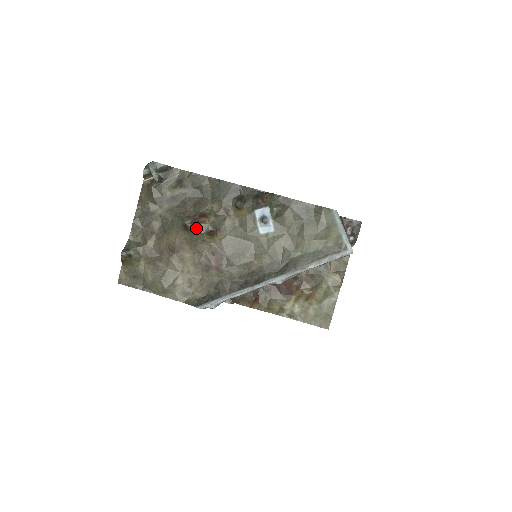
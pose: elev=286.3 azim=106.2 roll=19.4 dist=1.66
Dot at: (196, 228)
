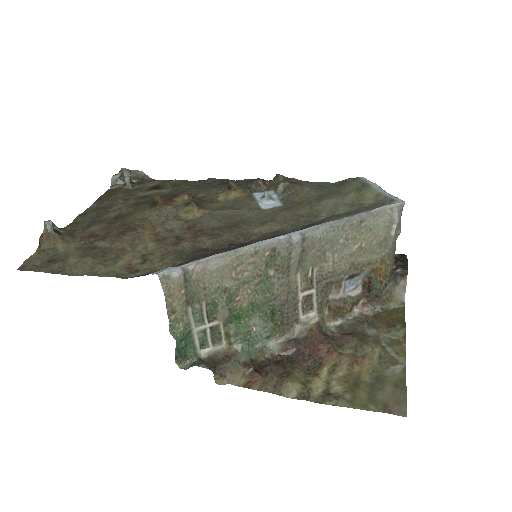
Dot at: (169, 203)
